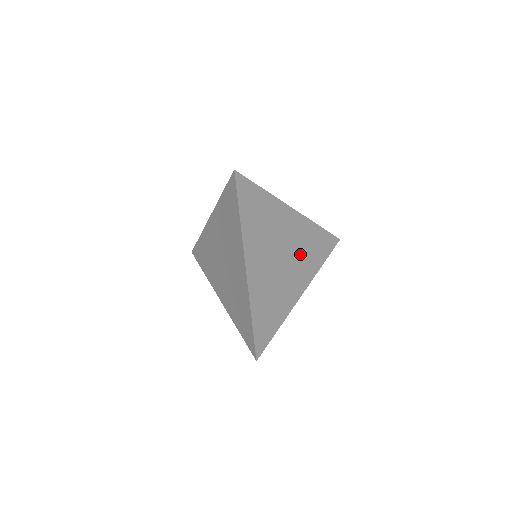
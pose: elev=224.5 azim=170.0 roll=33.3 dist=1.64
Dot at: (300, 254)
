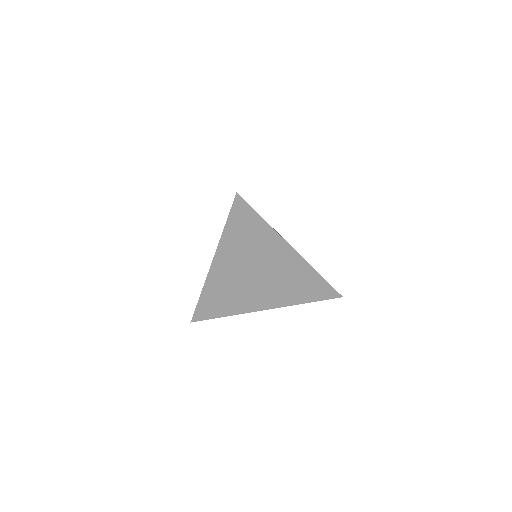
Dot at: (281, 283)
